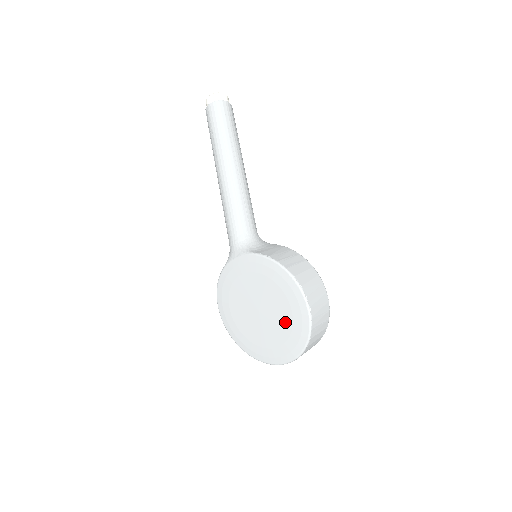
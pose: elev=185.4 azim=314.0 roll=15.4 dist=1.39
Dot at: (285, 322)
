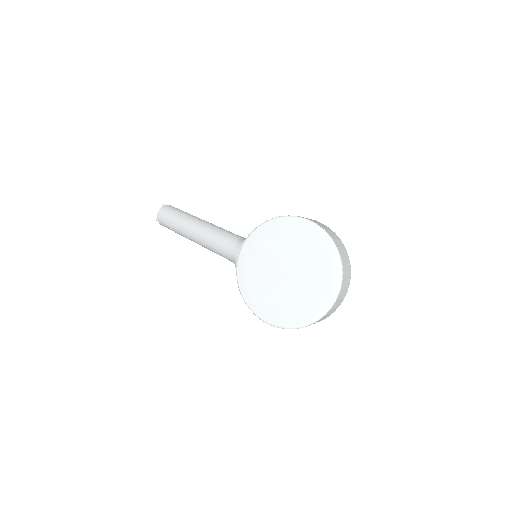
Dot at: (310, 255)
